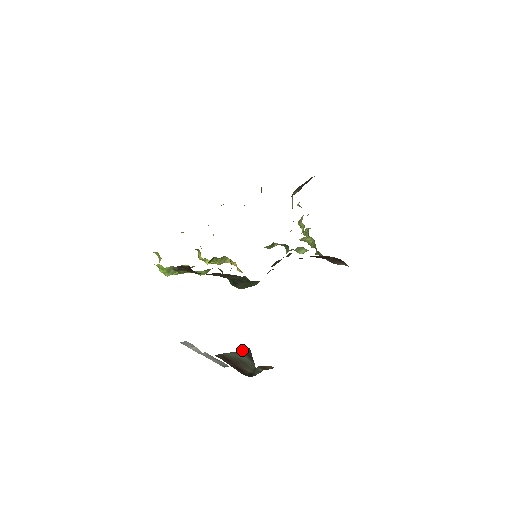
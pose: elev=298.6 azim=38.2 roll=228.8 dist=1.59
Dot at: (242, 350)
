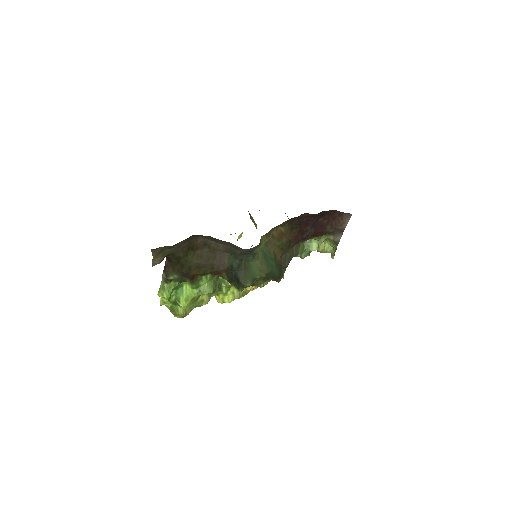
Dot at: occluded
